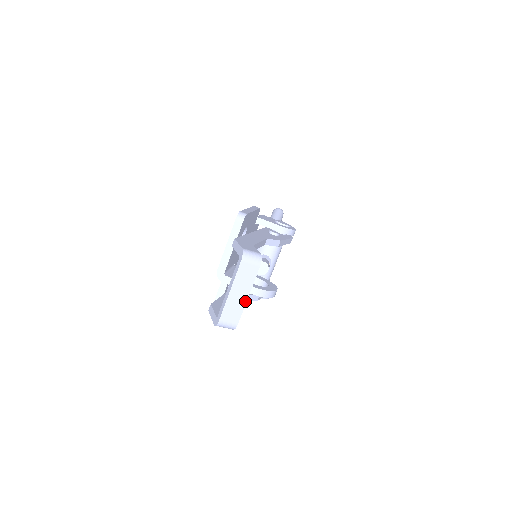
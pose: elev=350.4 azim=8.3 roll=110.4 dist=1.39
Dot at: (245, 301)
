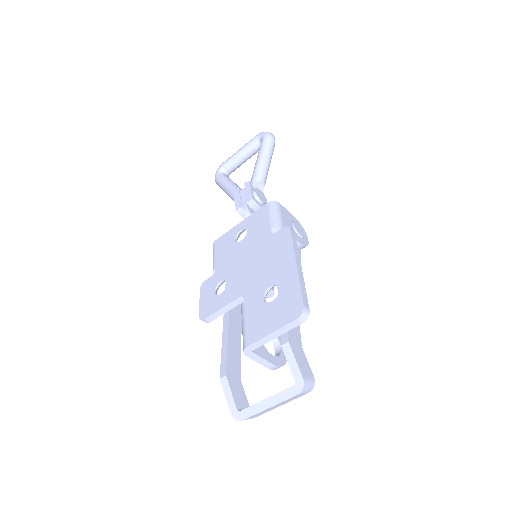
Dot at: occluded
